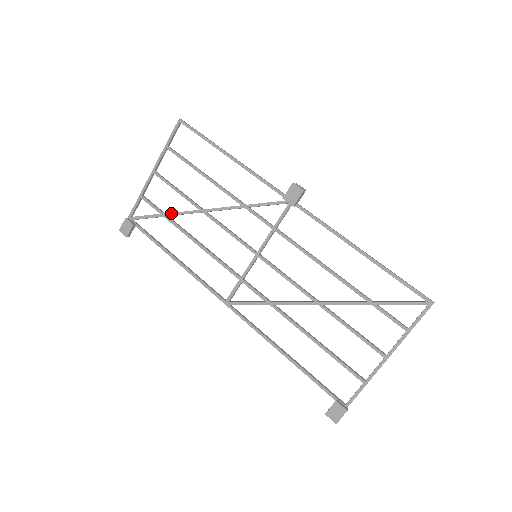
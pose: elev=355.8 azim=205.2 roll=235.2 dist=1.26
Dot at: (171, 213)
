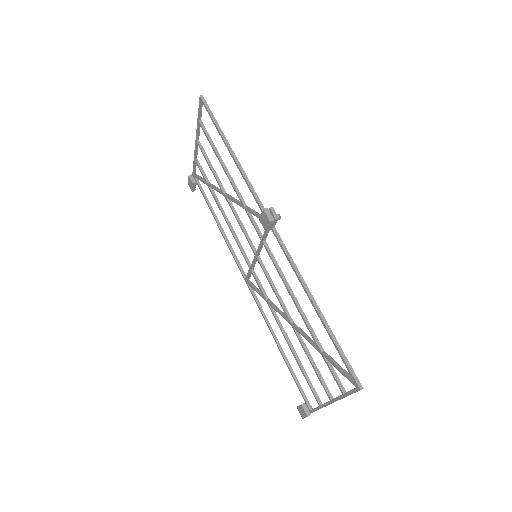
Dot at: (210, 185)
